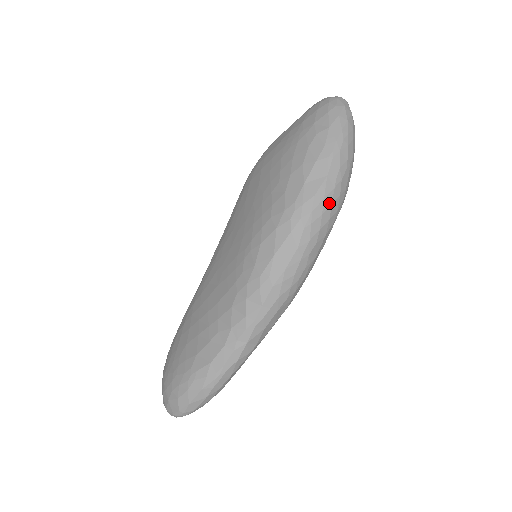
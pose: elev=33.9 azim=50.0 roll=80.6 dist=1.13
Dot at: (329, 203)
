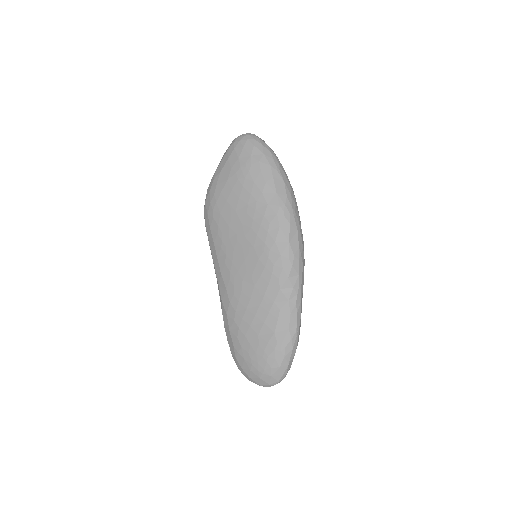
Dot at: (294, 197)
